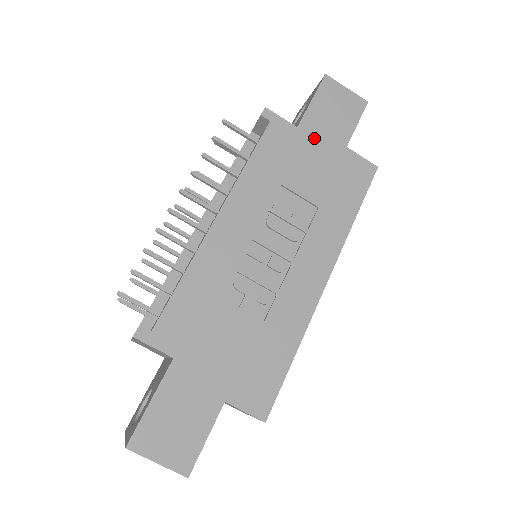
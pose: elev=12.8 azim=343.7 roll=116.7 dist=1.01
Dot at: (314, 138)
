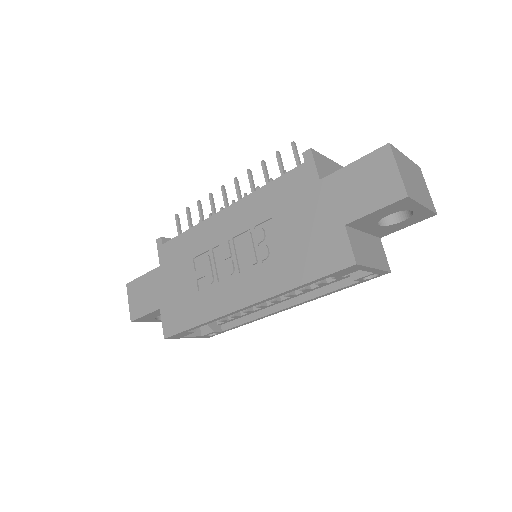
Dot at: (325, 198)
